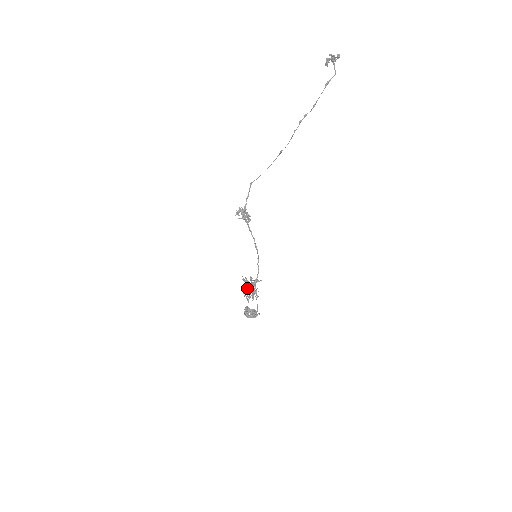
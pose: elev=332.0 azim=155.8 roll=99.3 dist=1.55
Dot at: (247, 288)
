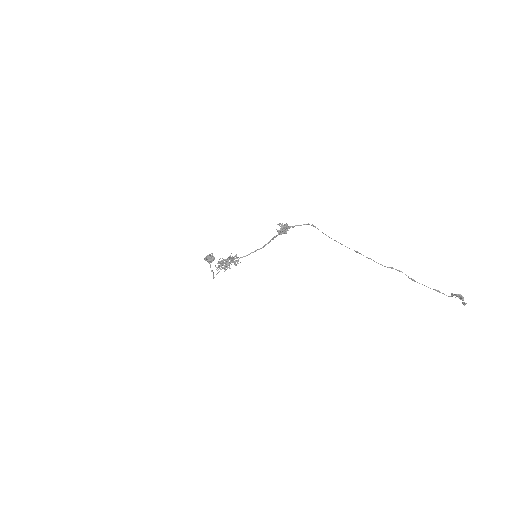
Dot at: occluded
